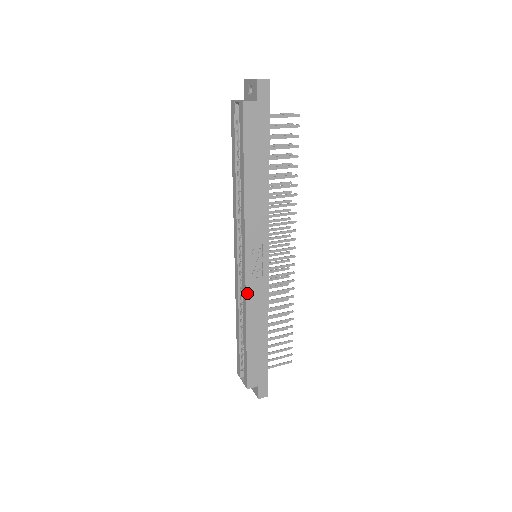
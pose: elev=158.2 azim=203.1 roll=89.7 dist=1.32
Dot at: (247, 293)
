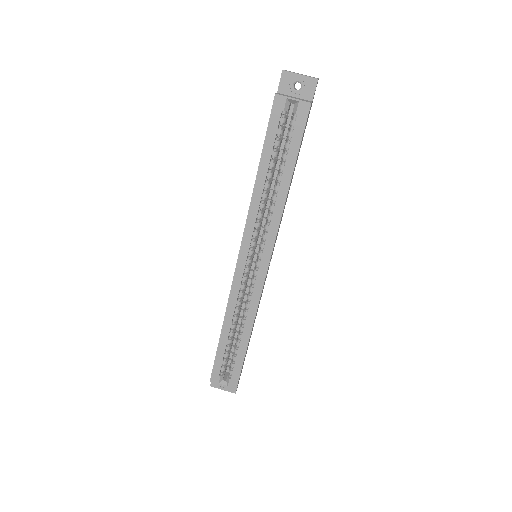
Dot at: occluded
